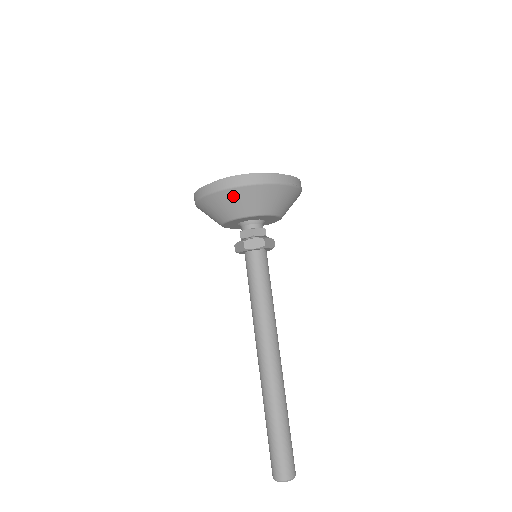
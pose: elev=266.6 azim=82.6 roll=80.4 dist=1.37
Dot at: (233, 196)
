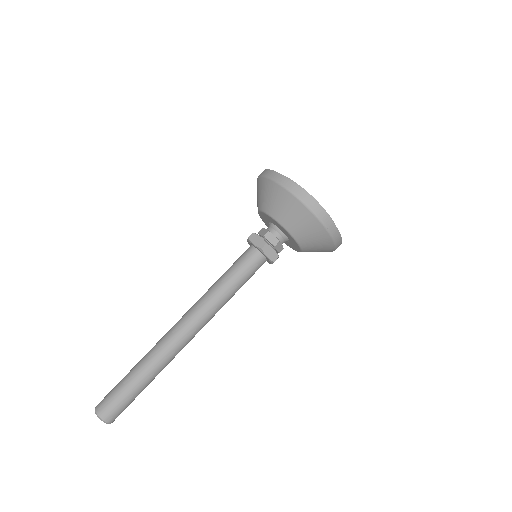
Dot at: (269, 188)
